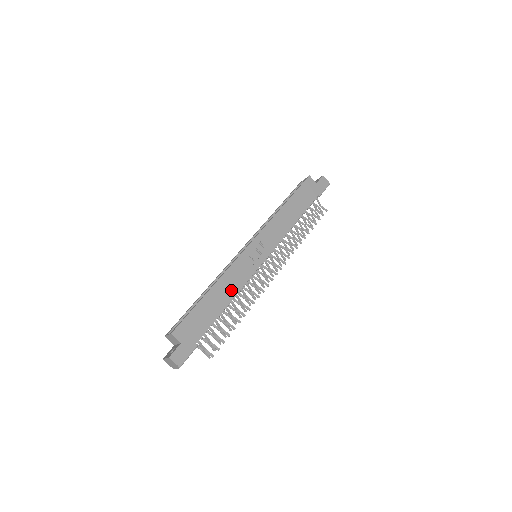
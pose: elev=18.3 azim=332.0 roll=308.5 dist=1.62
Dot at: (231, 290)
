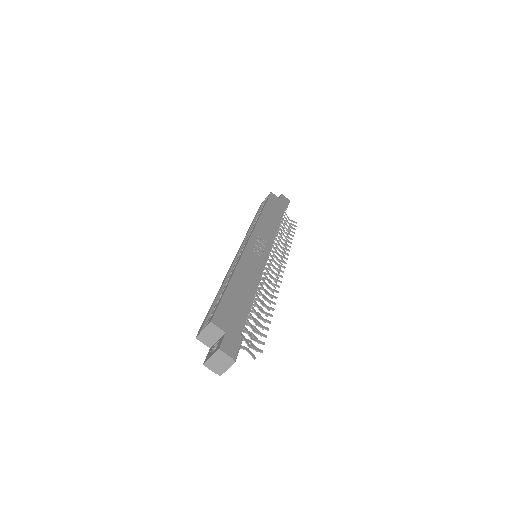
Dot at: (251, 280)
